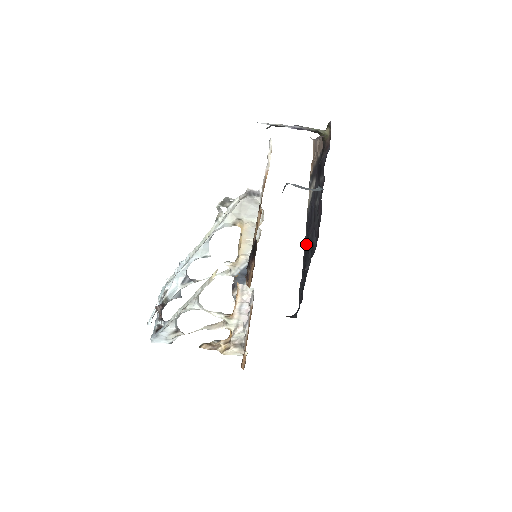
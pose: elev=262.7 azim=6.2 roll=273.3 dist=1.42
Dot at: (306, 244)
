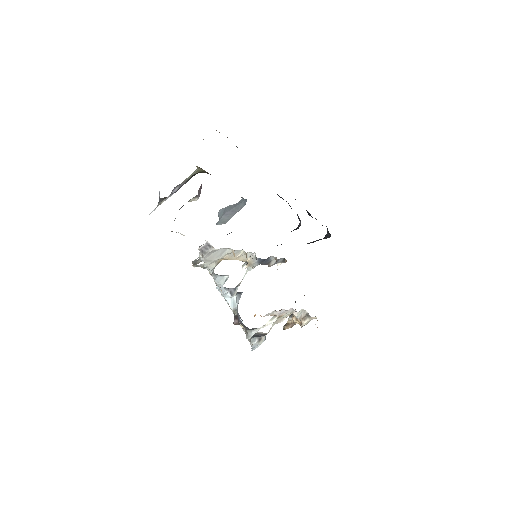
Dot at: occluded
